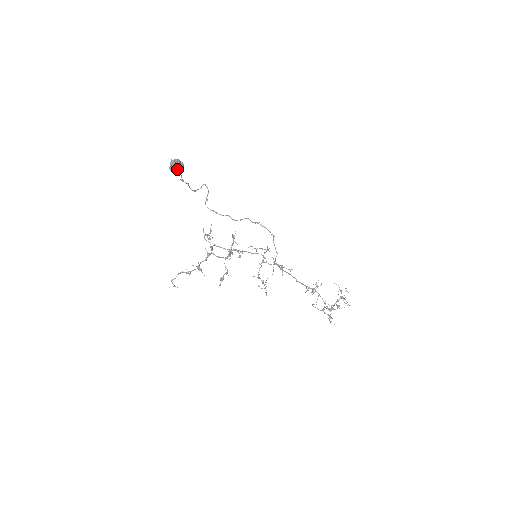
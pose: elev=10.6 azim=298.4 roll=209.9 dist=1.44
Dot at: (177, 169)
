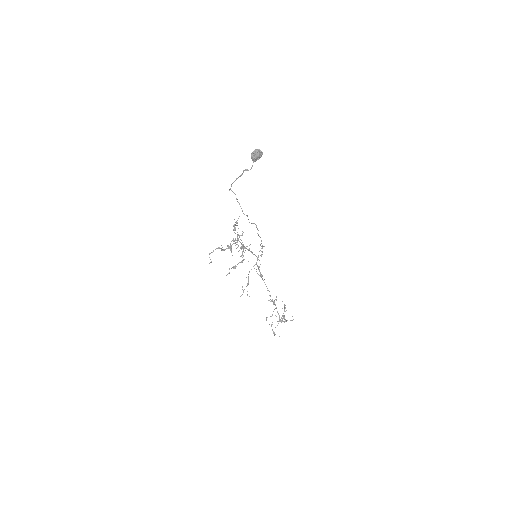
Dot at: (260, 156)
